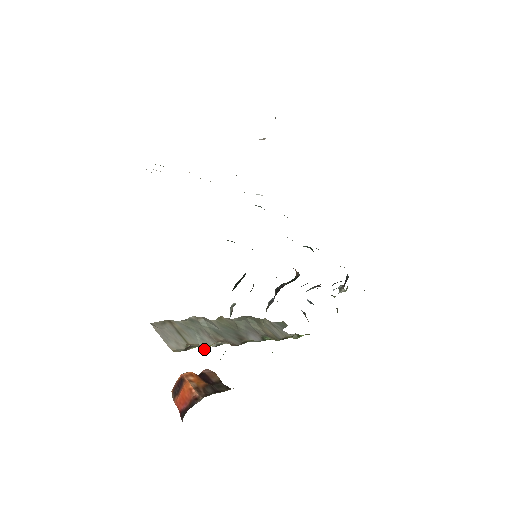
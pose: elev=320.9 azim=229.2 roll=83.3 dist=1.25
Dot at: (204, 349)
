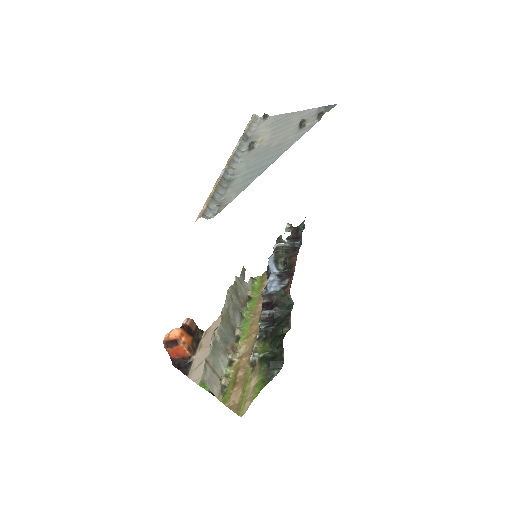
Dot at: (226, 374)
